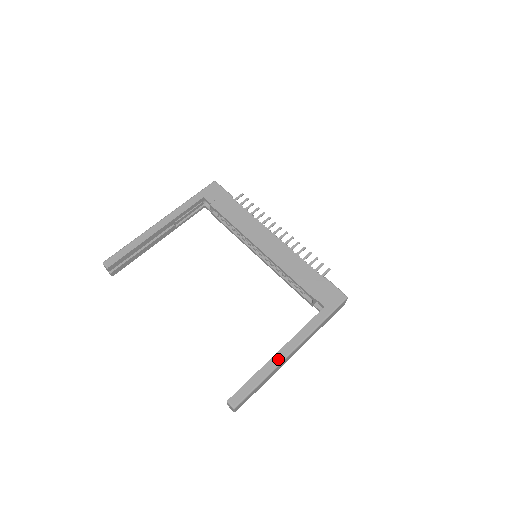
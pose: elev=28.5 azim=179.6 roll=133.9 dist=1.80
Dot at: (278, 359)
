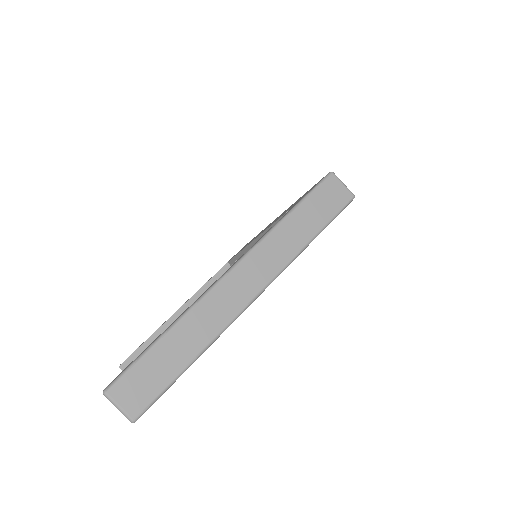
Dot at: (201, 295)
